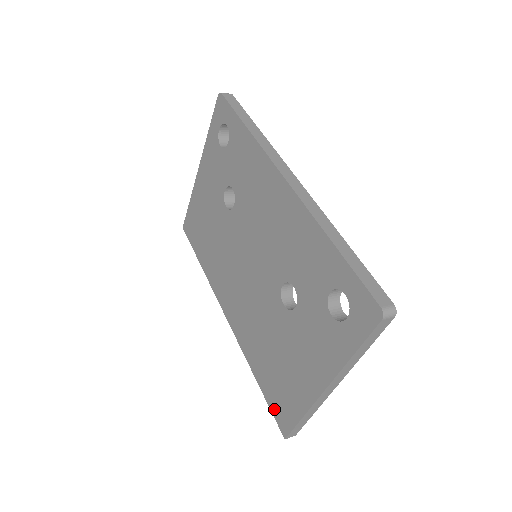
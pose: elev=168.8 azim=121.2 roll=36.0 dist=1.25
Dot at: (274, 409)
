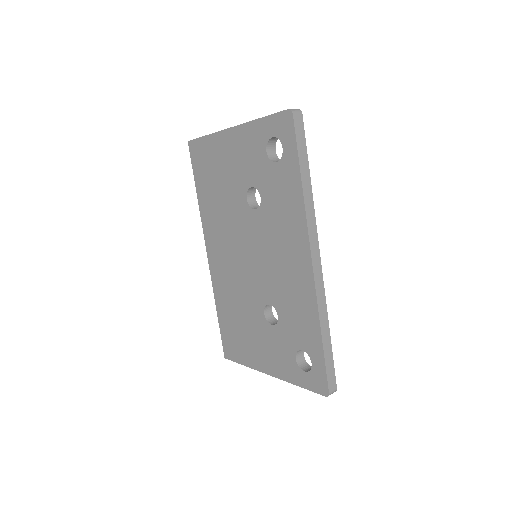
Dot at: (224, 340)
